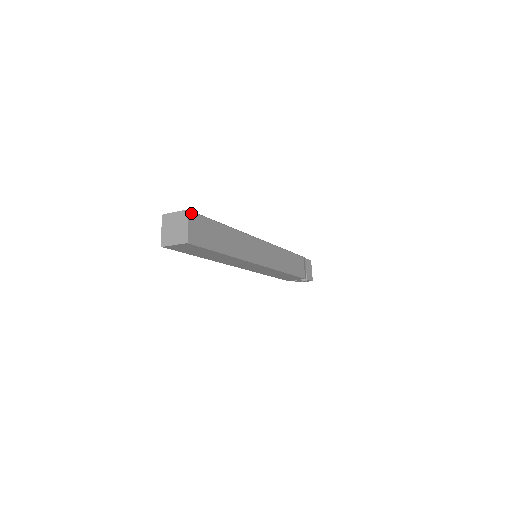
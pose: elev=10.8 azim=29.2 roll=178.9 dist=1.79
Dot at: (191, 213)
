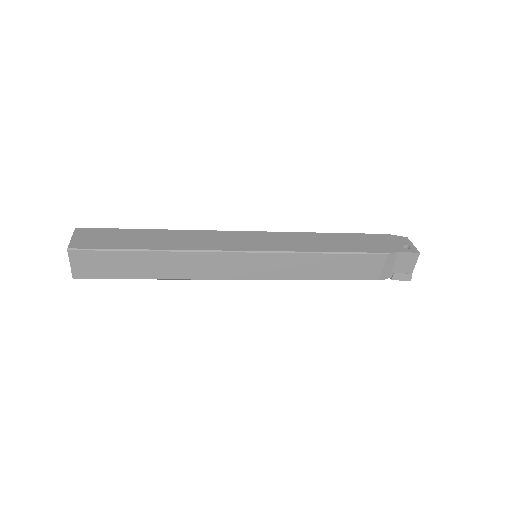
Dot at: (73, 251)
